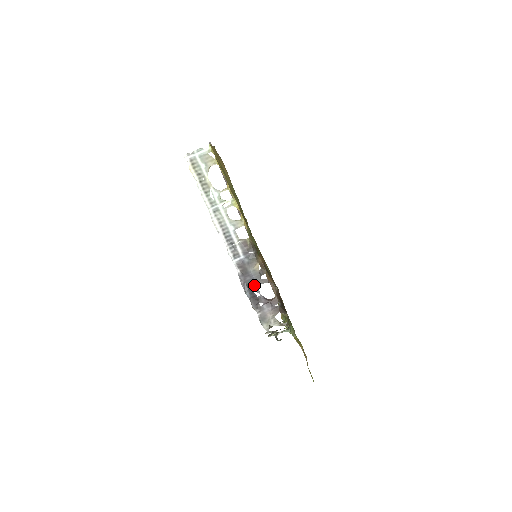
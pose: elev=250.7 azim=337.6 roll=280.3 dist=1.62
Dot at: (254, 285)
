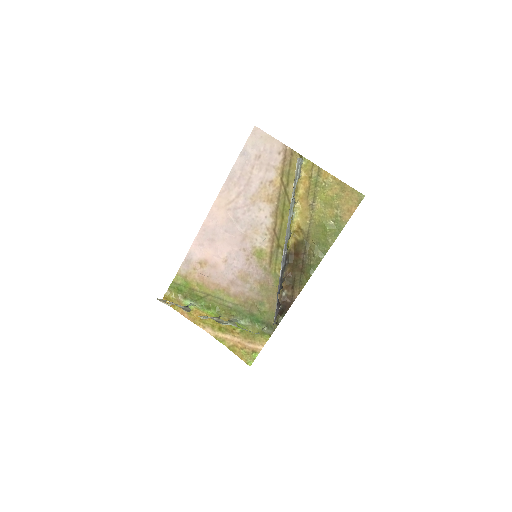
Dot at: occluded
